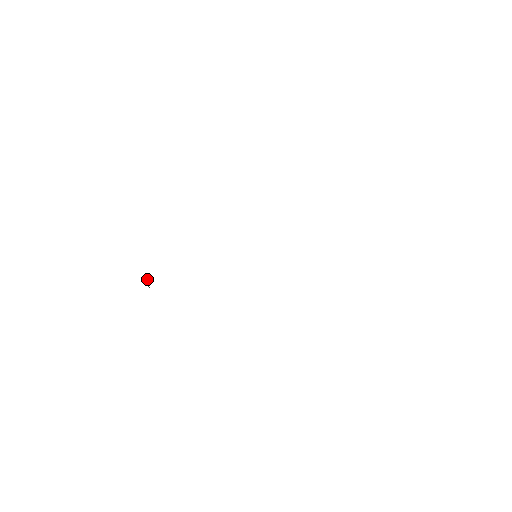
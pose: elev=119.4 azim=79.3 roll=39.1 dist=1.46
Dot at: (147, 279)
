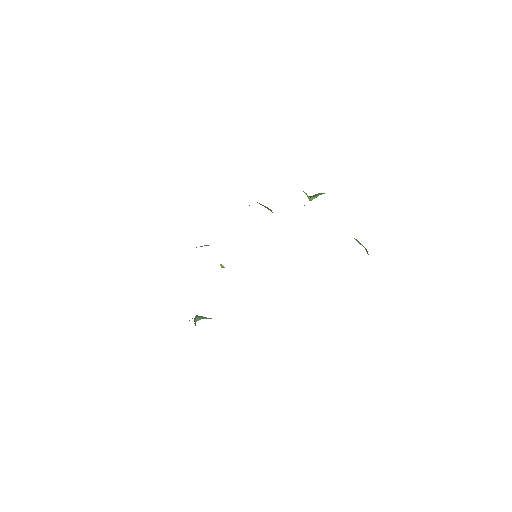
Dot at: (194, 323)
